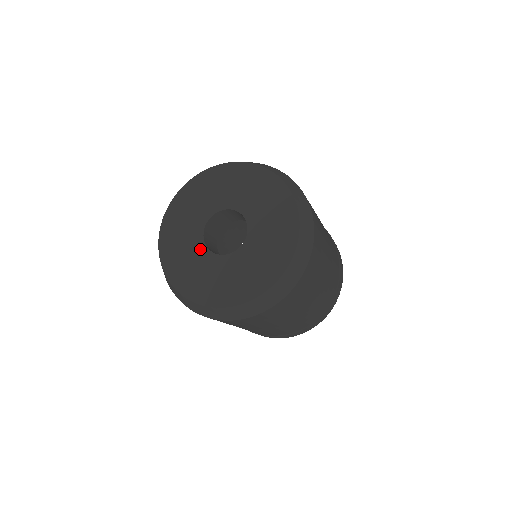
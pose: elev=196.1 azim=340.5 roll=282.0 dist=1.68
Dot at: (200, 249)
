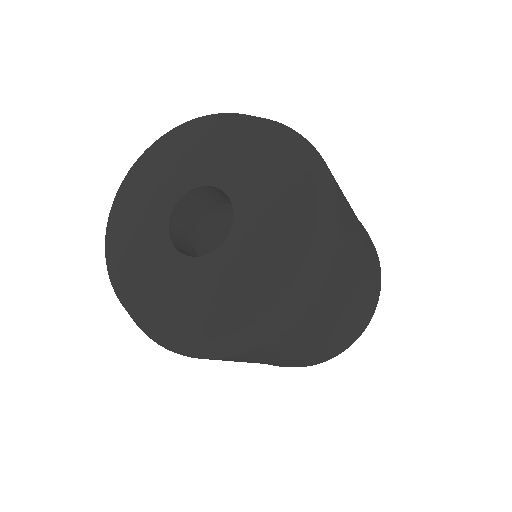
Dot at: (163, 210)
